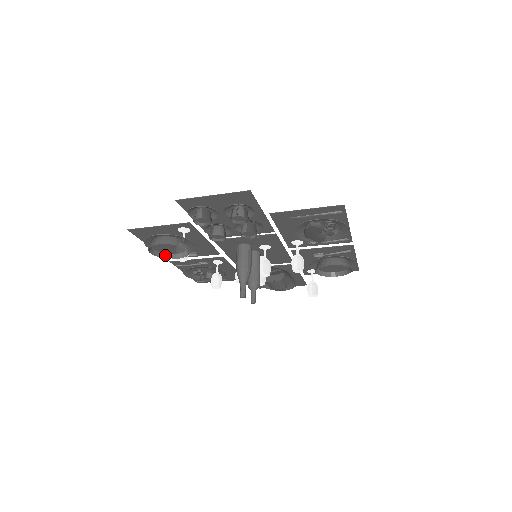
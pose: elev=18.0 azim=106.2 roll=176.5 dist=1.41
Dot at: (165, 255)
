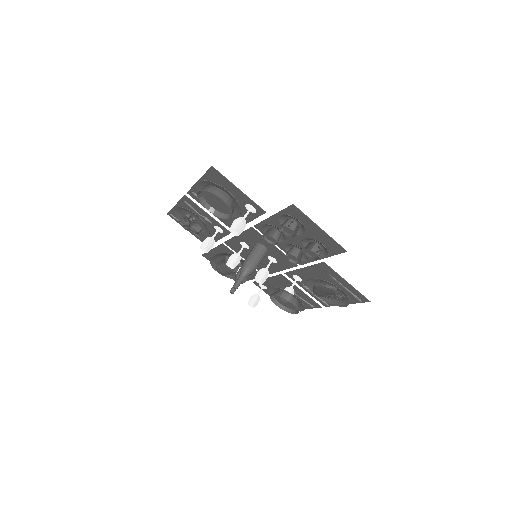
Dot at: (202, 199)
